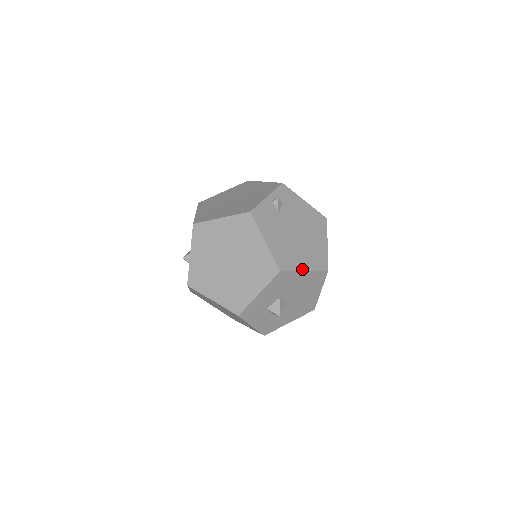
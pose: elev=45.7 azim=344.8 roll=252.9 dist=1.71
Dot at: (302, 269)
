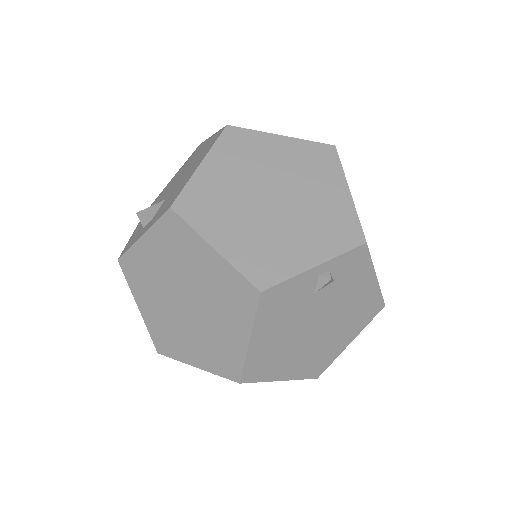
Dot at: (278, 379)
